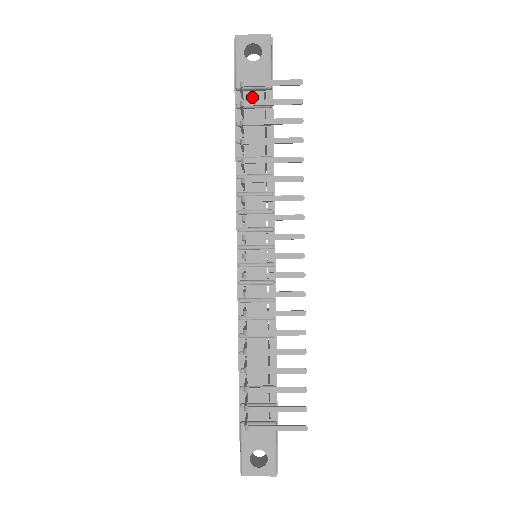
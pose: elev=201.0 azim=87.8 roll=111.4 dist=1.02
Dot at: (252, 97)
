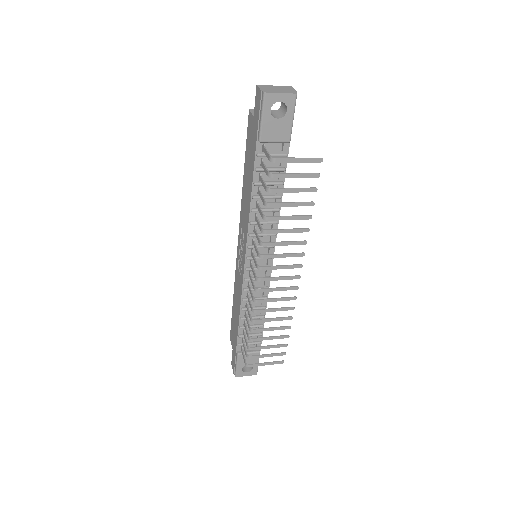
Dot at: (271, 147)
